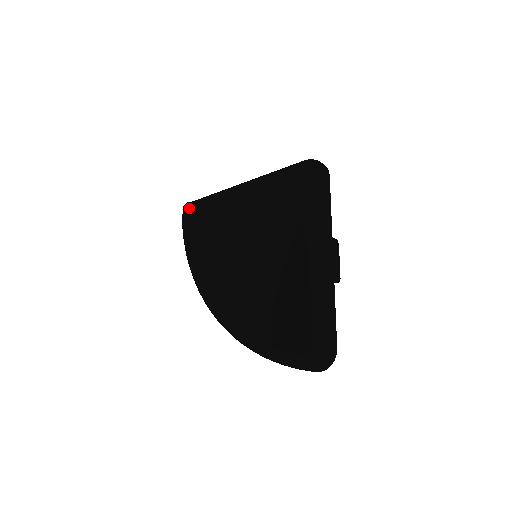
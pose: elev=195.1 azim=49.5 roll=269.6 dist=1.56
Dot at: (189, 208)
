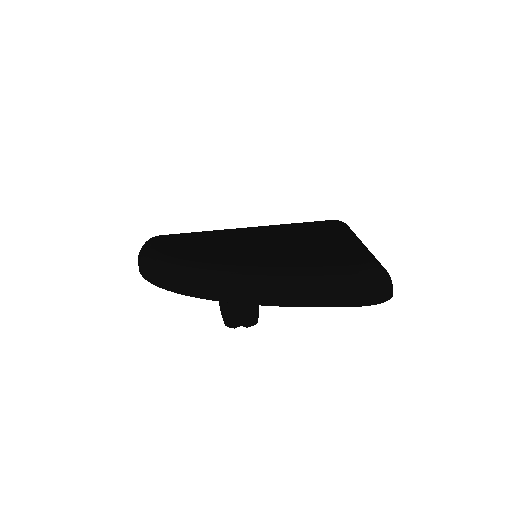
Dot at: occluded
